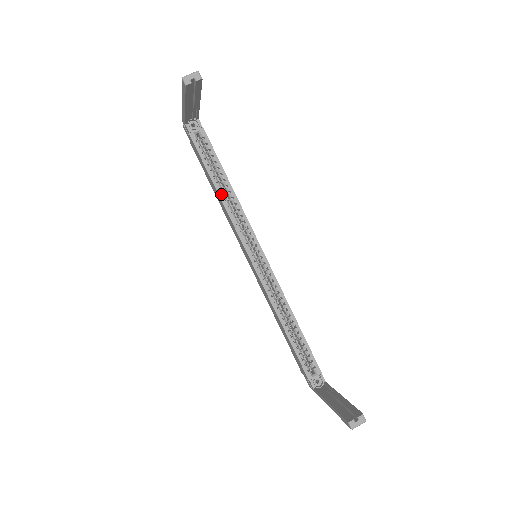
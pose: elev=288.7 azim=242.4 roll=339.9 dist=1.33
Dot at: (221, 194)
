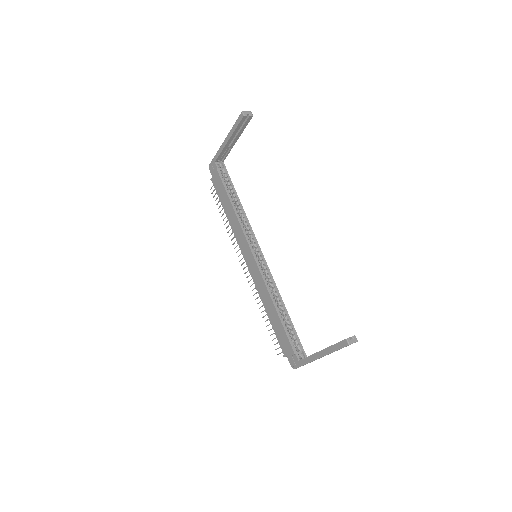
Dot at: (235, 209)
